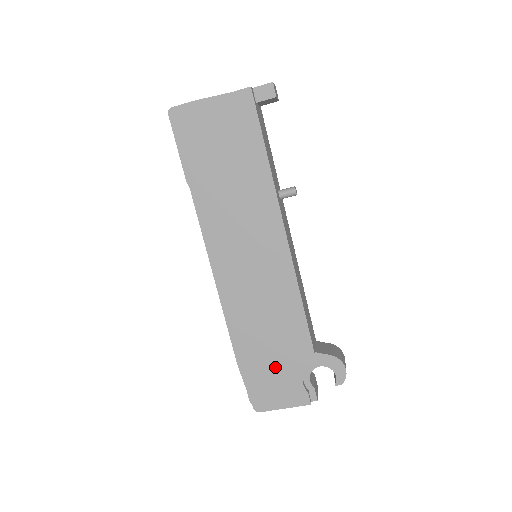
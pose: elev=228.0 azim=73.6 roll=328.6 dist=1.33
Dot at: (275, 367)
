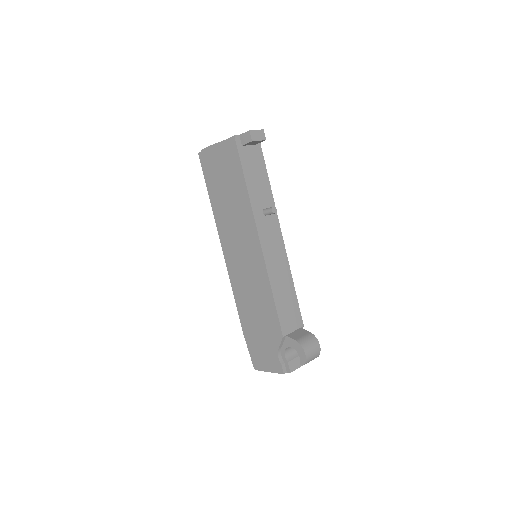
Dot at: (262, 340)
